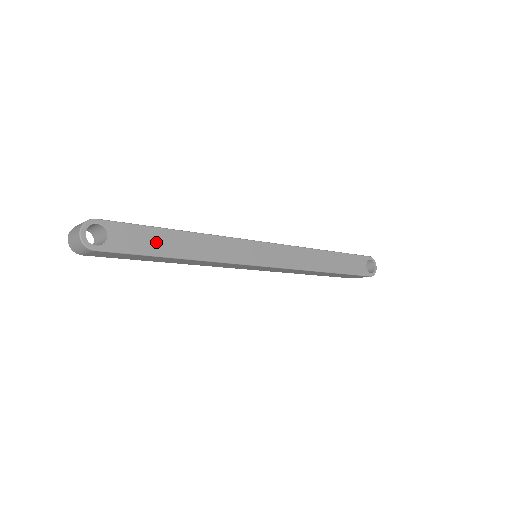
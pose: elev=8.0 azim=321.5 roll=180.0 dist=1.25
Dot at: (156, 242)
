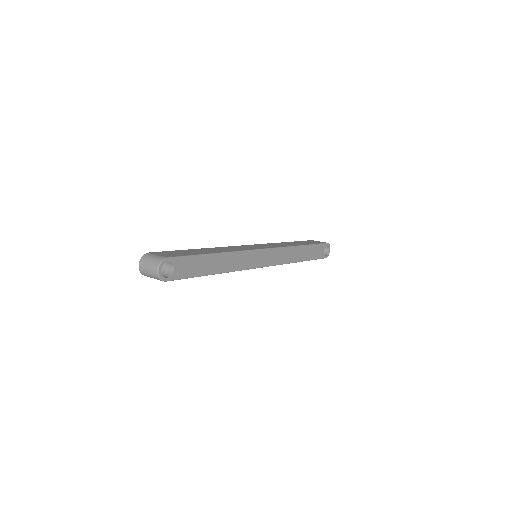
Dot at: (202, 266)
